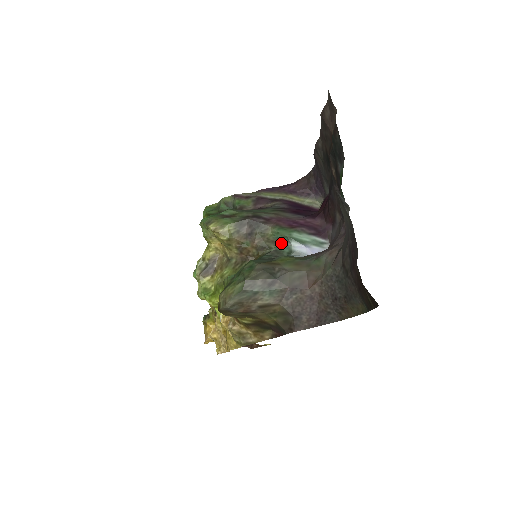
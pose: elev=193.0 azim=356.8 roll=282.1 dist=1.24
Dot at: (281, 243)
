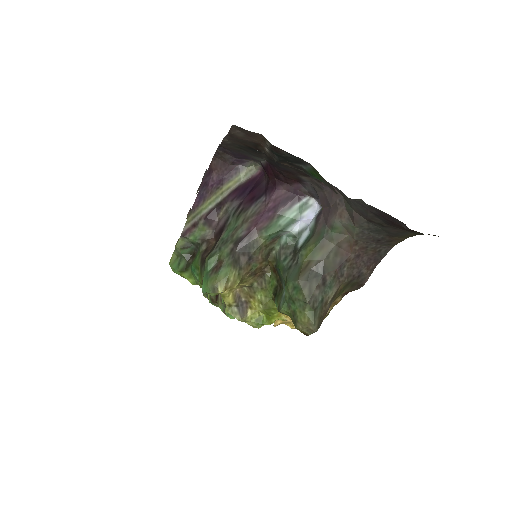
Dot at: (278, 237)
